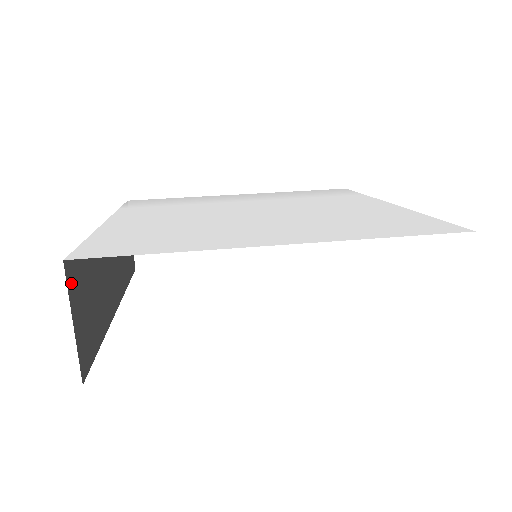
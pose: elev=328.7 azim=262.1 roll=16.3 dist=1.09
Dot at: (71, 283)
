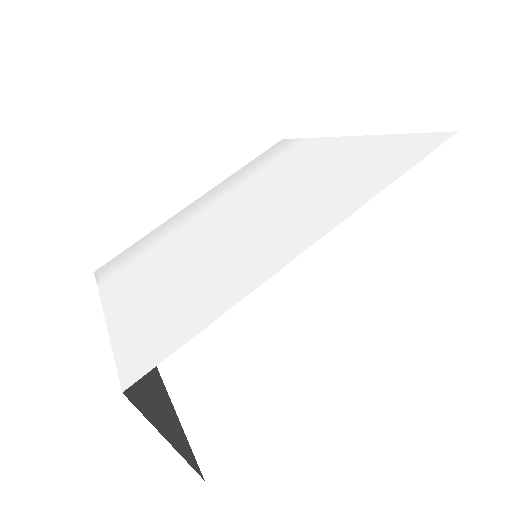
Dot at: (138, 405)
